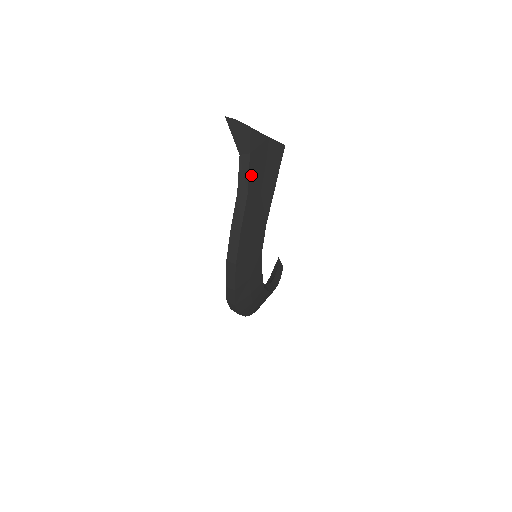
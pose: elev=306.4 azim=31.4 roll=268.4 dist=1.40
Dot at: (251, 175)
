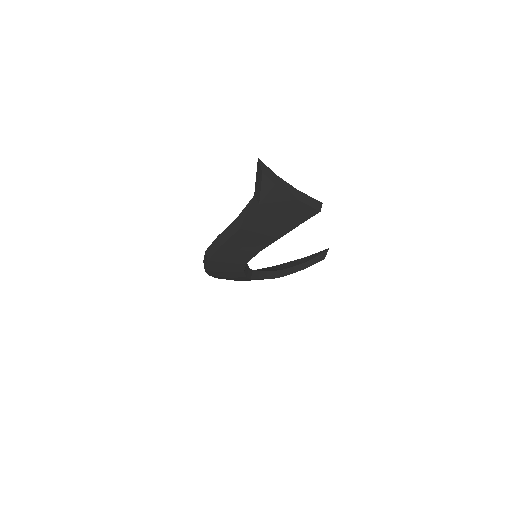
Dot at: (252, 218)
